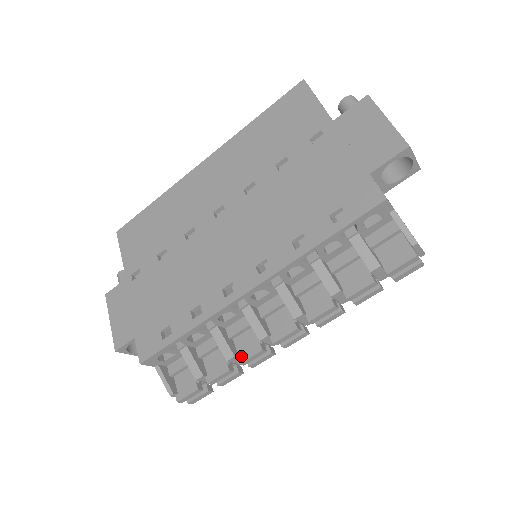
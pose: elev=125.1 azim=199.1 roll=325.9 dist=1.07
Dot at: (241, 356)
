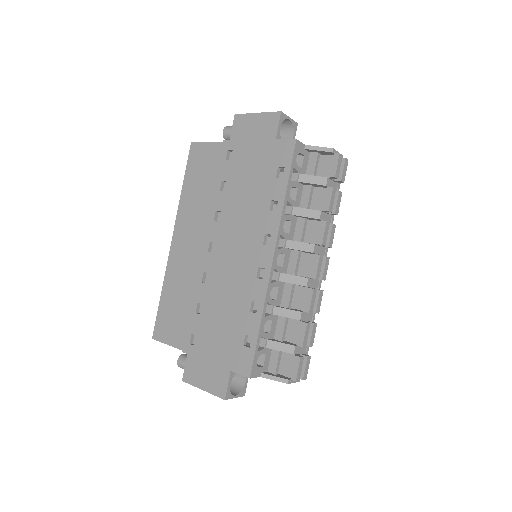
Dot at: (305, 307)
